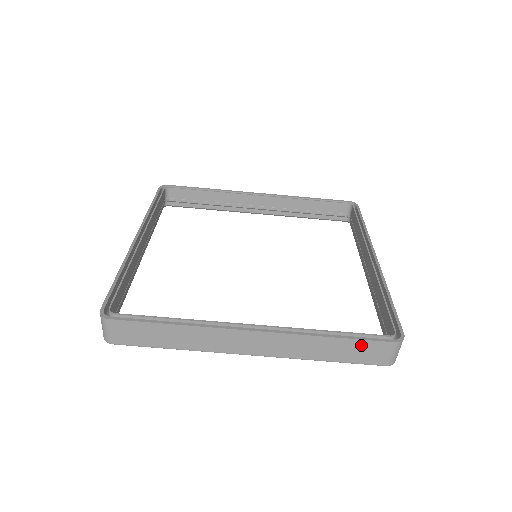
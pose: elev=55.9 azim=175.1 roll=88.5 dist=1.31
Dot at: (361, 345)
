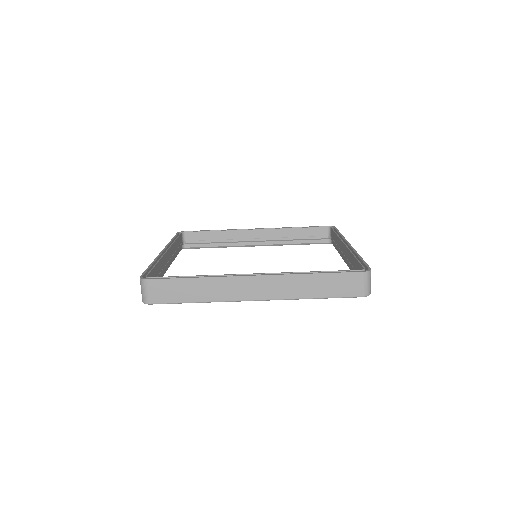
Dot at: (339, 278)
